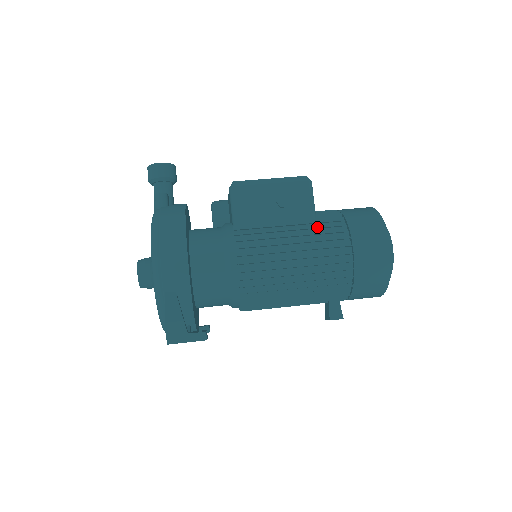
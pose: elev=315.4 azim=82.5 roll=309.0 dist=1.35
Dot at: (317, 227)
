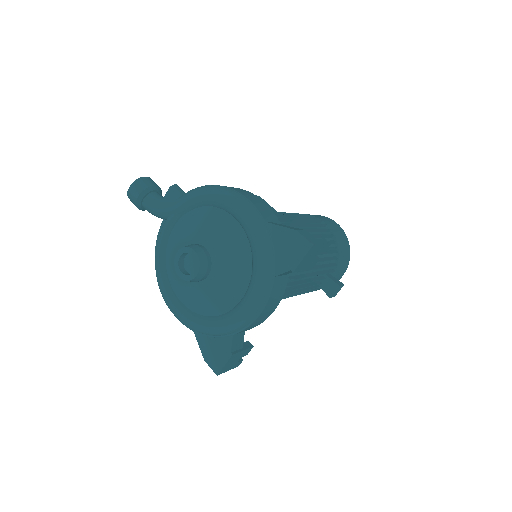
Dot at: (294, 213)
